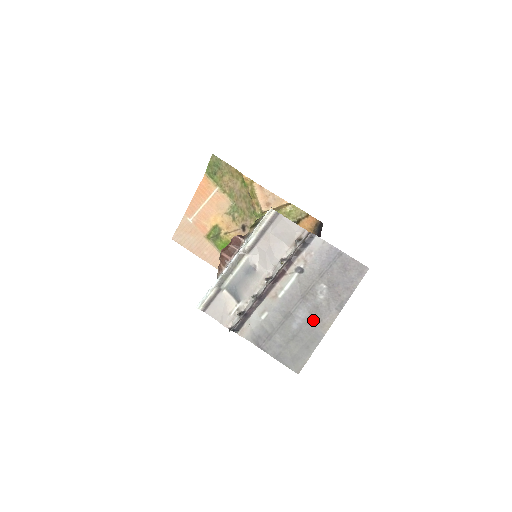
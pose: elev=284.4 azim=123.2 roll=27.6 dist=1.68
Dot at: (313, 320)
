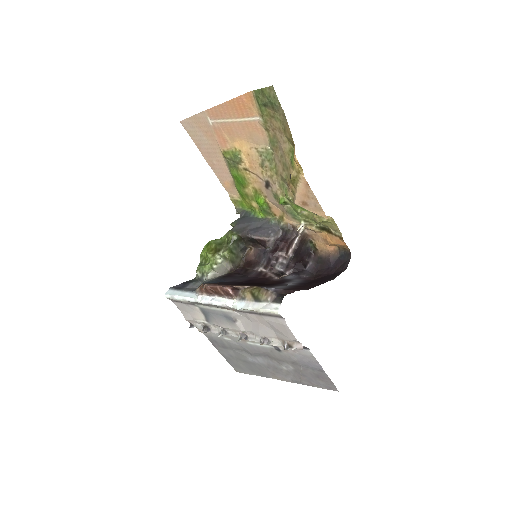
Dot at: (268, 369)
